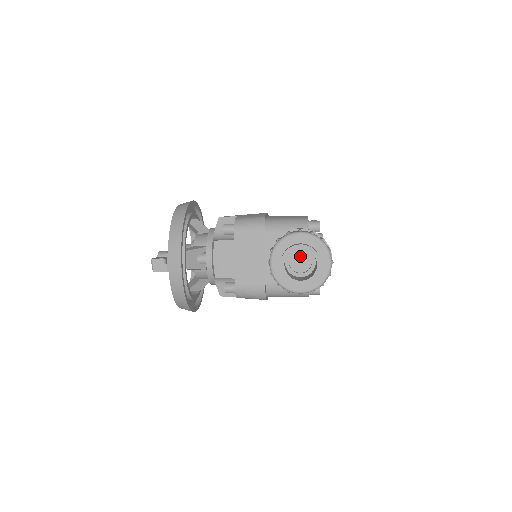
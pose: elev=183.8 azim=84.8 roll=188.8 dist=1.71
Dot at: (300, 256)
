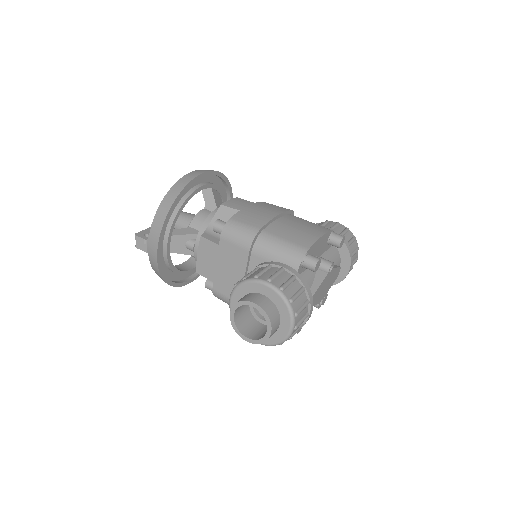
Dot at: occluded
